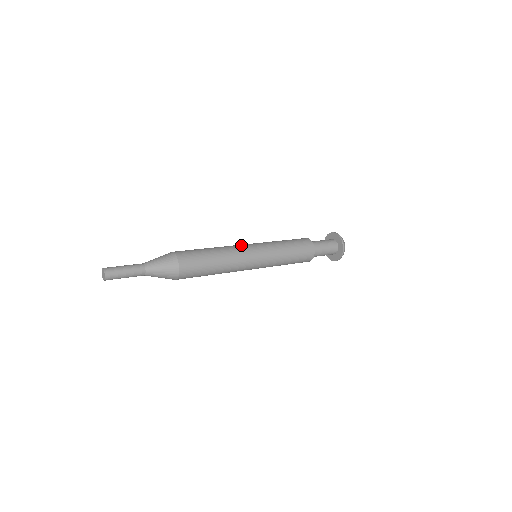
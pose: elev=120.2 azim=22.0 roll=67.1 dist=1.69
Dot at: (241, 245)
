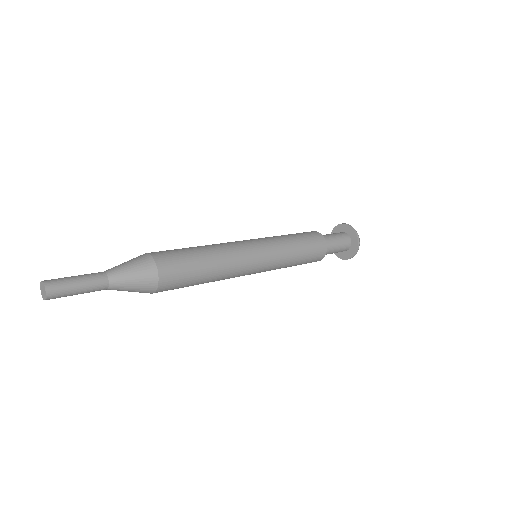
Dot at: (241, 244)
